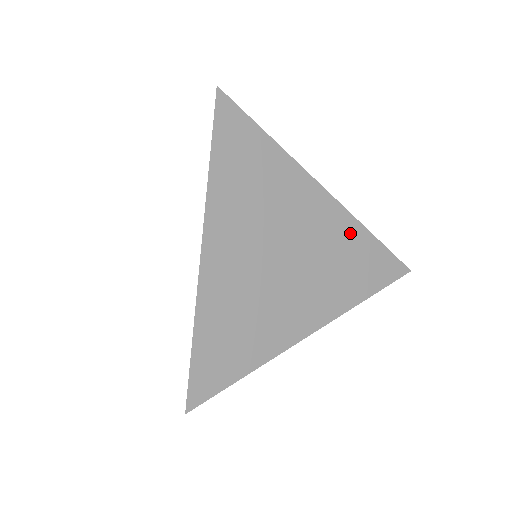
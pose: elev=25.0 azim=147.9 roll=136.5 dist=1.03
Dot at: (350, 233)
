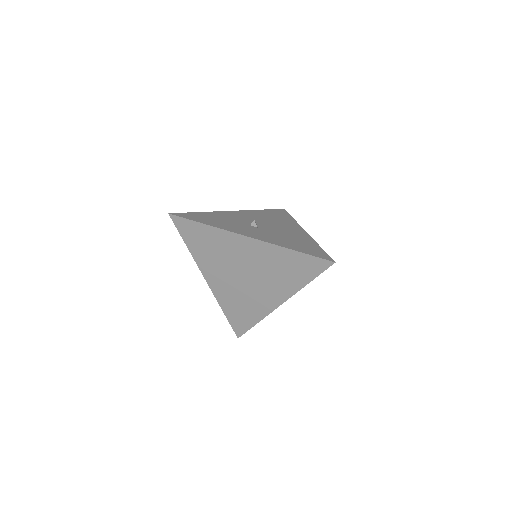
Dot at: (276, 254)
